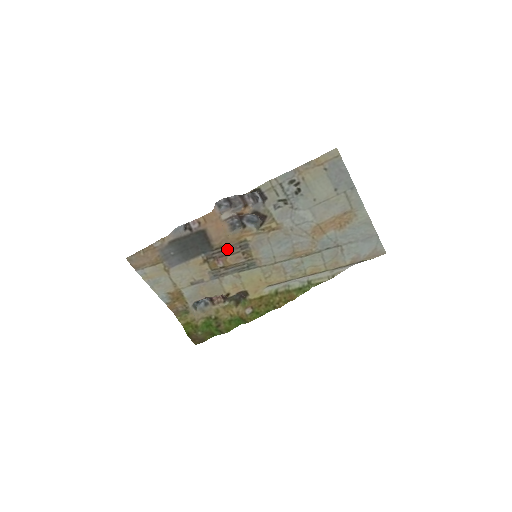
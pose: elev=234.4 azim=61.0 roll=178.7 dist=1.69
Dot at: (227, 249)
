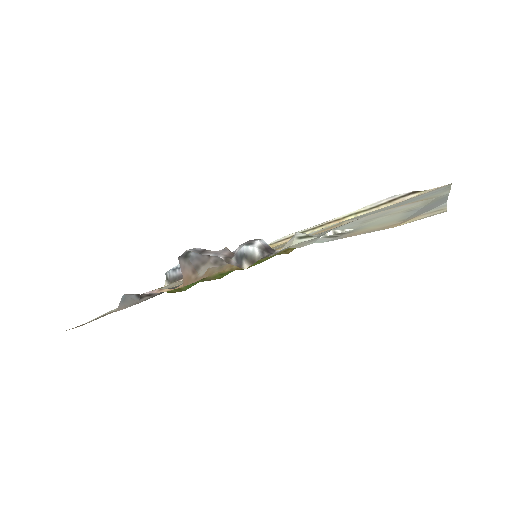
Dot at: occluded
